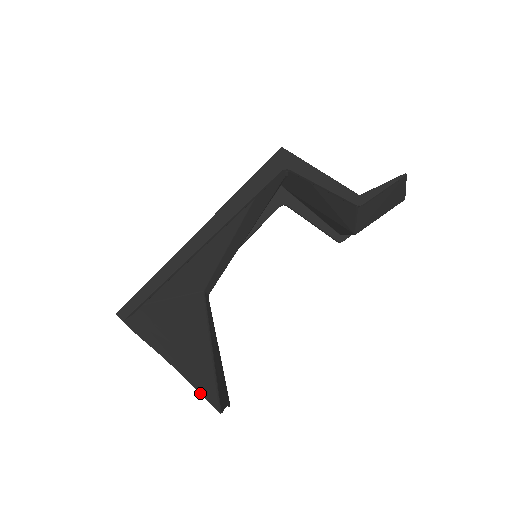
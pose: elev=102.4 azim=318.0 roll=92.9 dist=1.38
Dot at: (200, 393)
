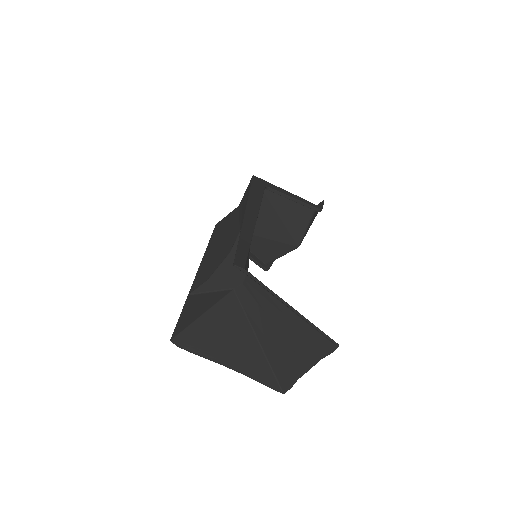
Dot at: occluded
